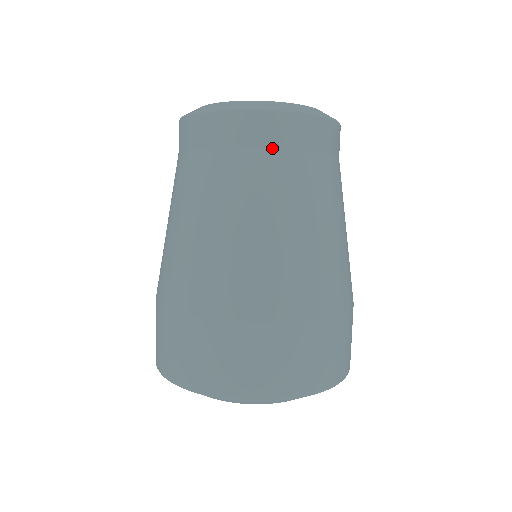
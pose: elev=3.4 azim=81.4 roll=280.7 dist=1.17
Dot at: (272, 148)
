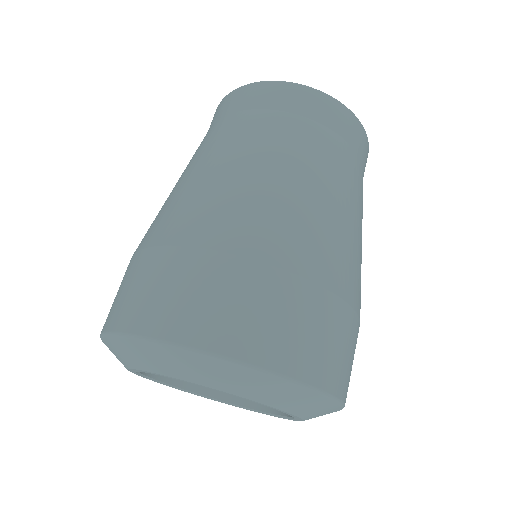
Dot at: (361, 161)
